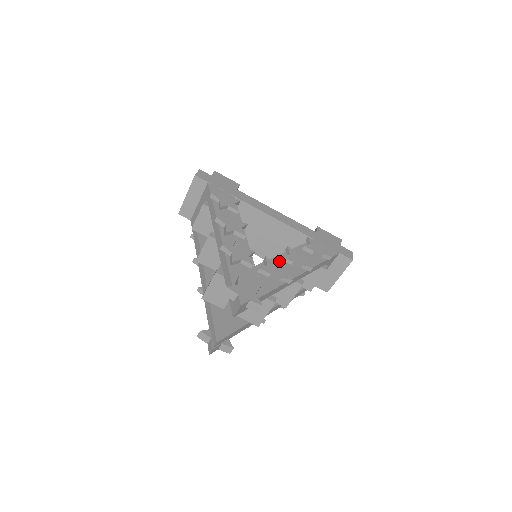
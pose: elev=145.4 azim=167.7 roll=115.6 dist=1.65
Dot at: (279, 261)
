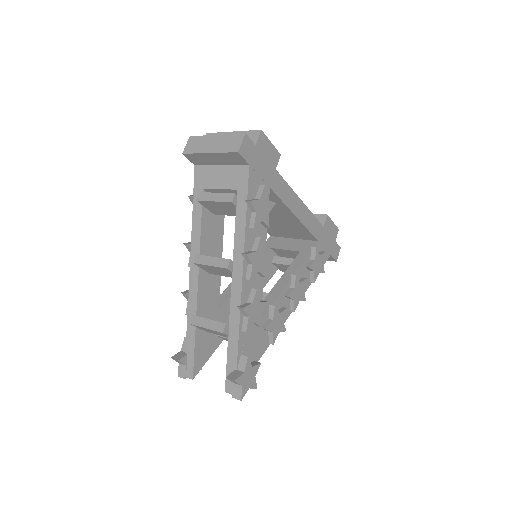
Dot at: (282, 299)
